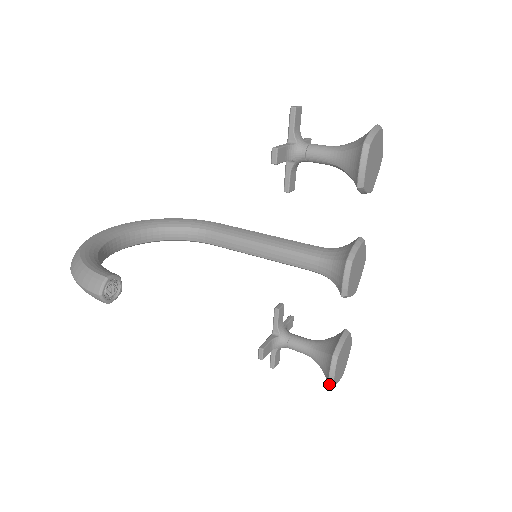
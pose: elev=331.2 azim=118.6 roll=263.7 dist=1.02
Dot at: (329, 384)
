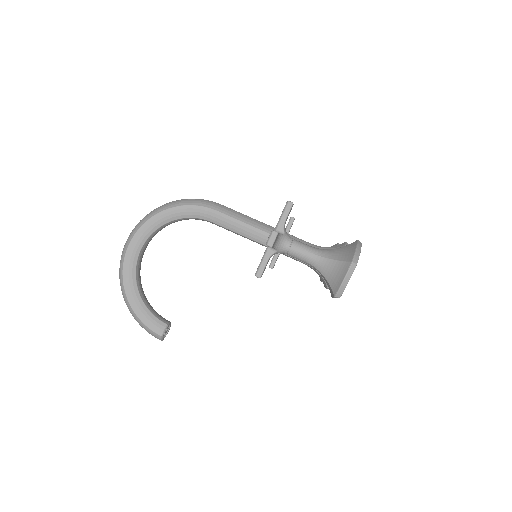
Dot at: occluded
